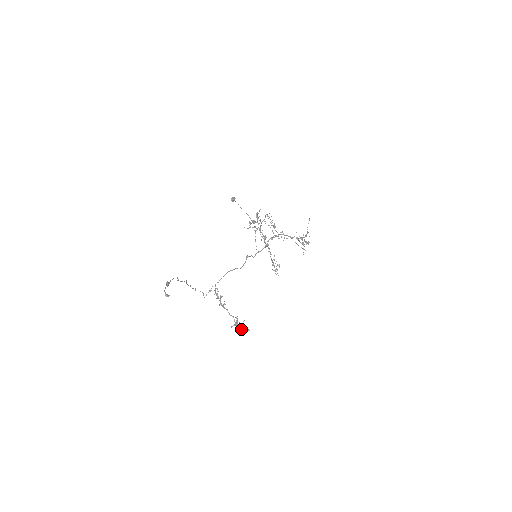
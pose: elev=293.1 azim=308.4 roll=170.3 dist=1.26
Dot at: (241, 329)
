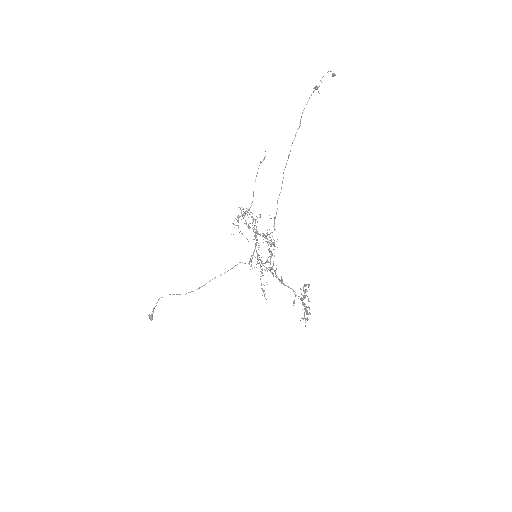
Dot at: (308, 306)
